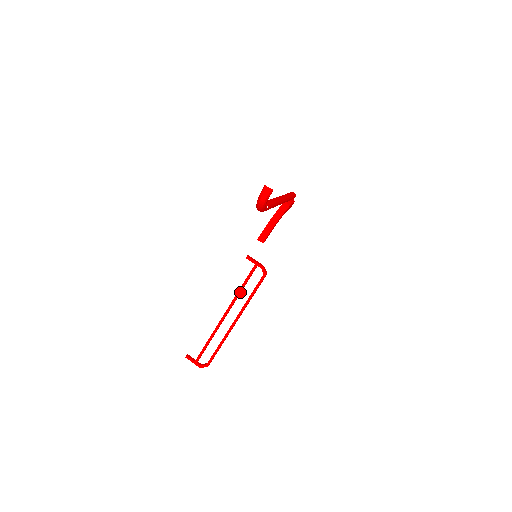
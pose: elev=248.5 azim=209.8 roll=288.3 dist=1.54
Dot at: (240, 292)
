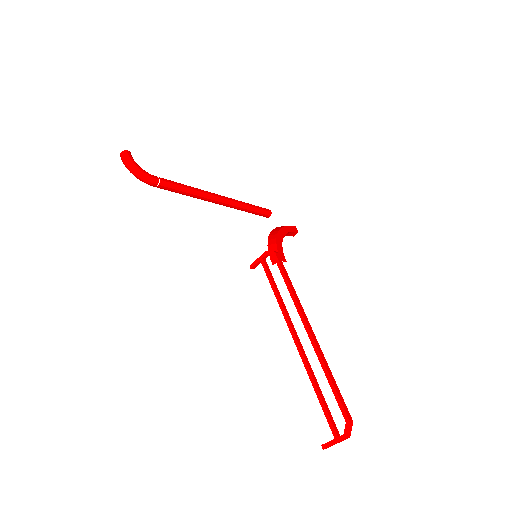
Dot at: (278, 298)
